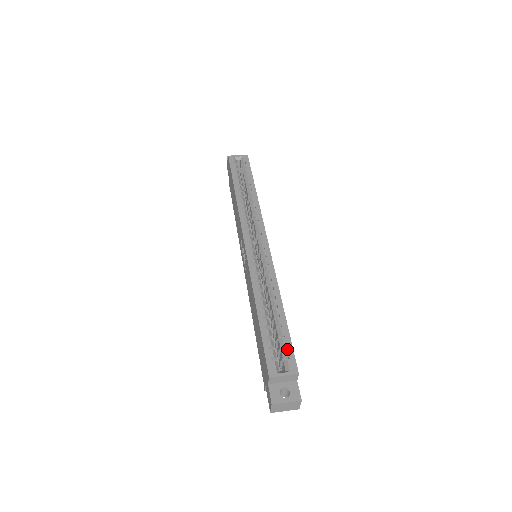
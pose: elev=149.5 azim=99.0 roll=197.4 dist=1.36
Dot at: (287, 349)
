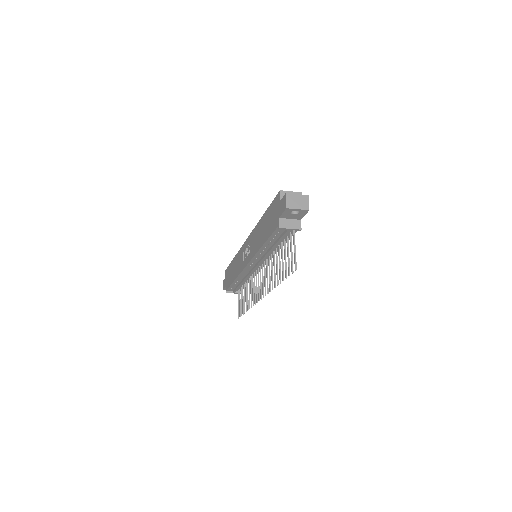
Dot at: occluded
